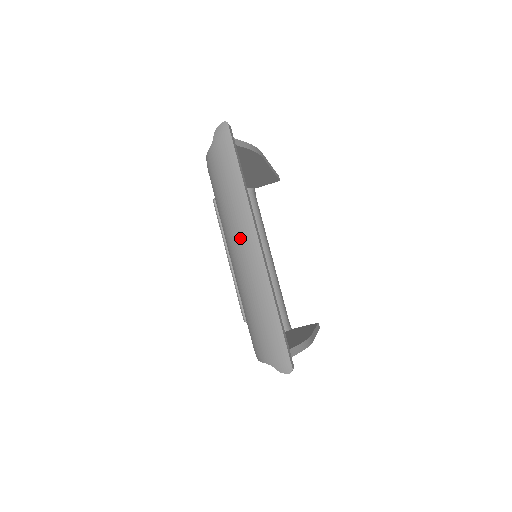
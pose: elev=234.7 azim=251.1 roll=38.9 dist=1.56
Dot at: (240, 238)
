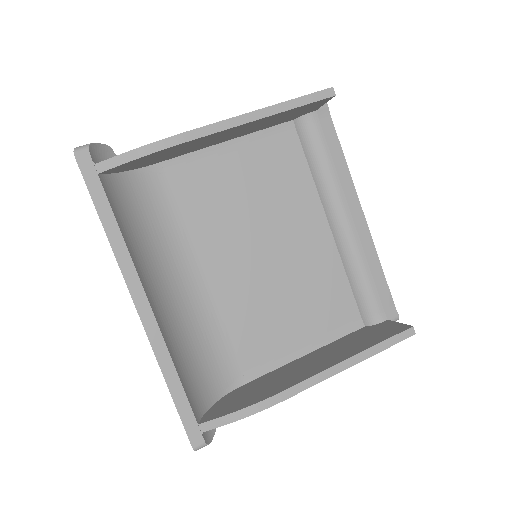
Dot at: occluded
